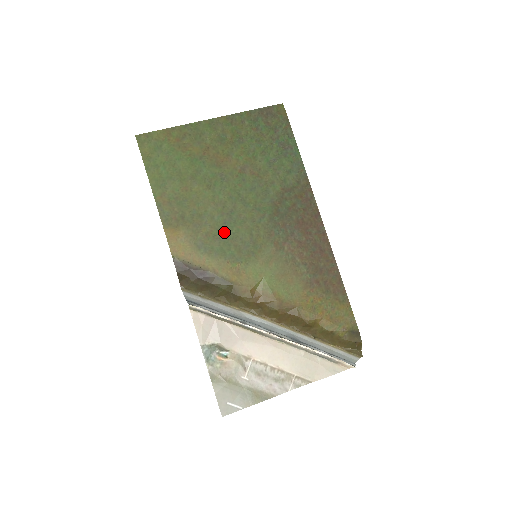
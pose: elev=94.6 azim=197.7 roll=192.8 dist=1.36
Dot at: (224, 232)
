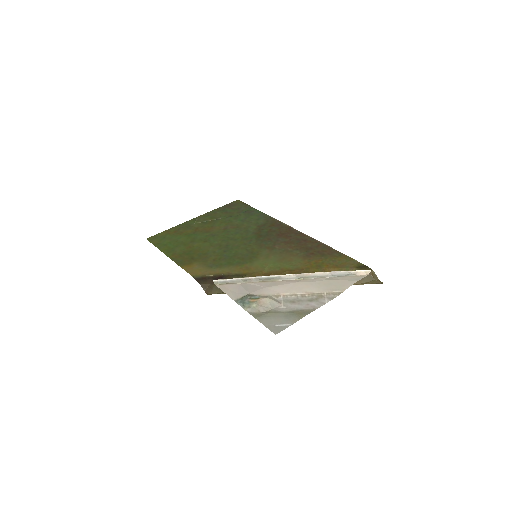
Dot at: (226, 255)
